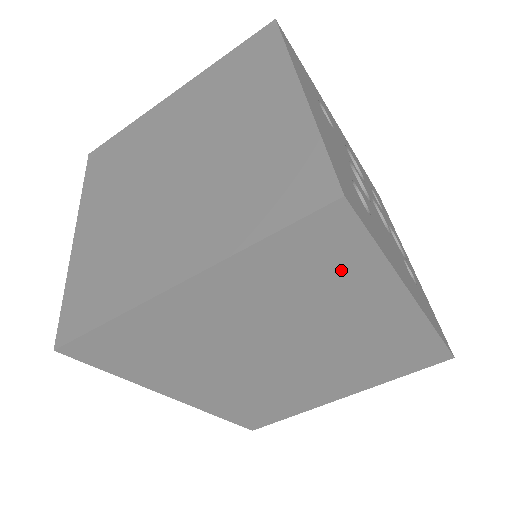
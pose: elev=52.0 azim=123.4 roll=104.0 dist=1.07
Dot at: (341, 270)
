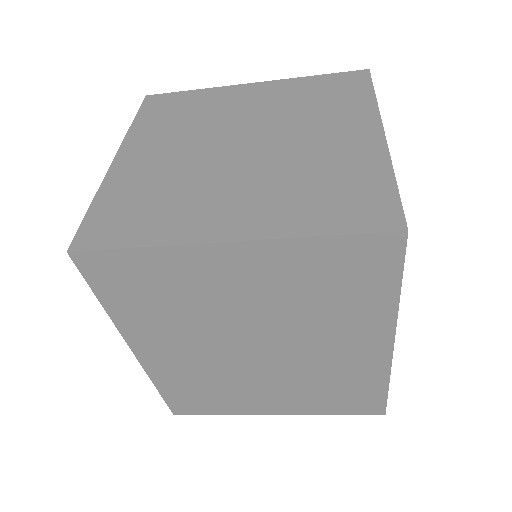
Dot at: (360, 293)
